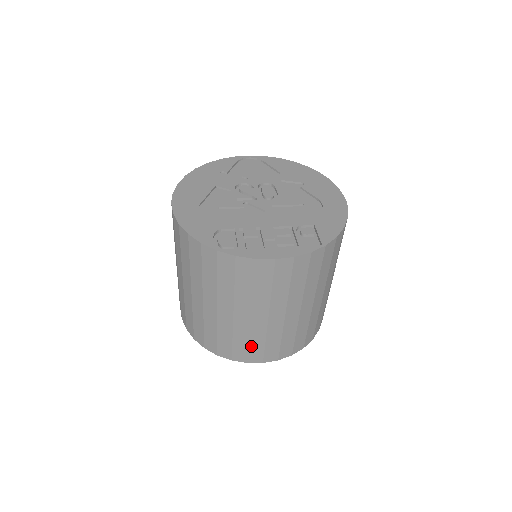
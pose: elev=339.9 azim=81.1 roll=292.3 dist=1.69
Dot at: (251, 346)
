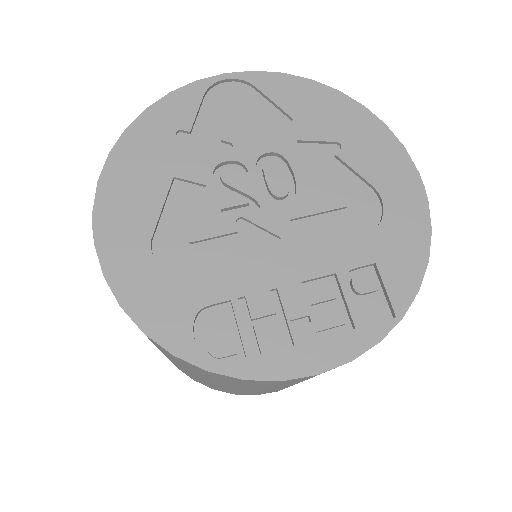
Dot at: occluded
